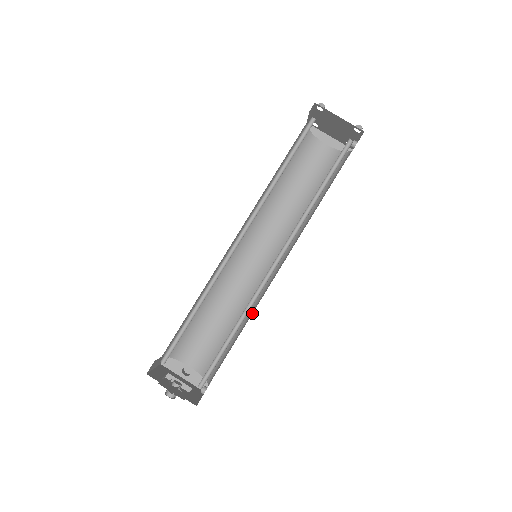
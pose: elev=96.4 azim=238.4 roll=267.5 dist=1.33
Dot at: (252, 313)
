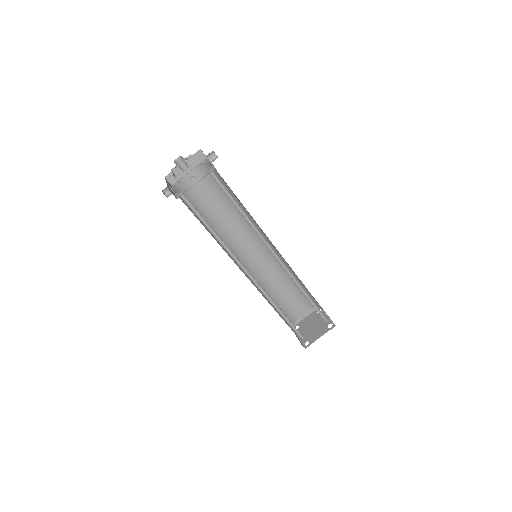
Dot at: occluded
